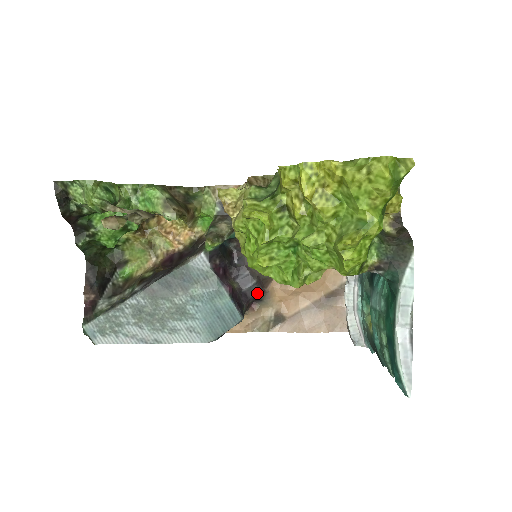
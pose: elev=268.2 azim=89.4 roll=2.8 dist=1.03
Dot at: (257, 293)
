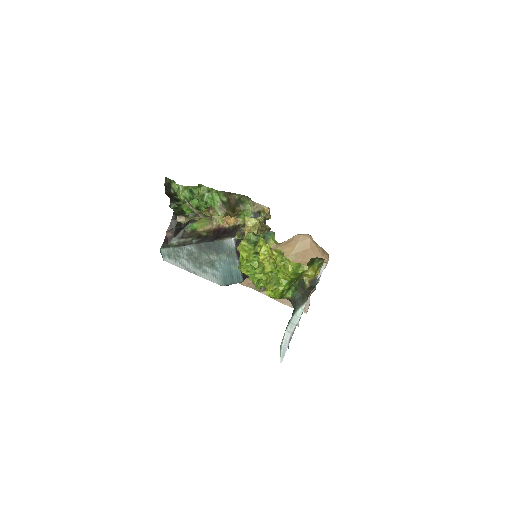
Dot at: occluded
